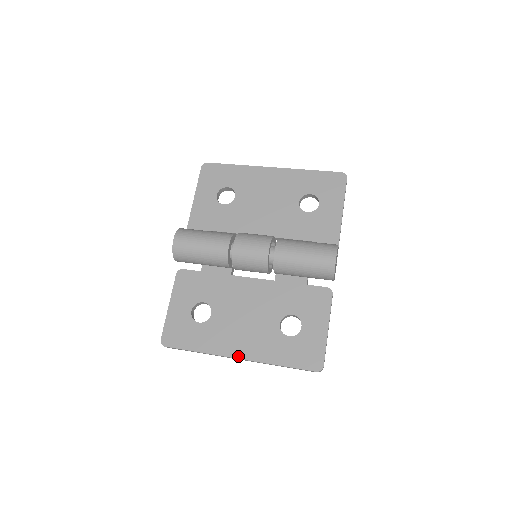
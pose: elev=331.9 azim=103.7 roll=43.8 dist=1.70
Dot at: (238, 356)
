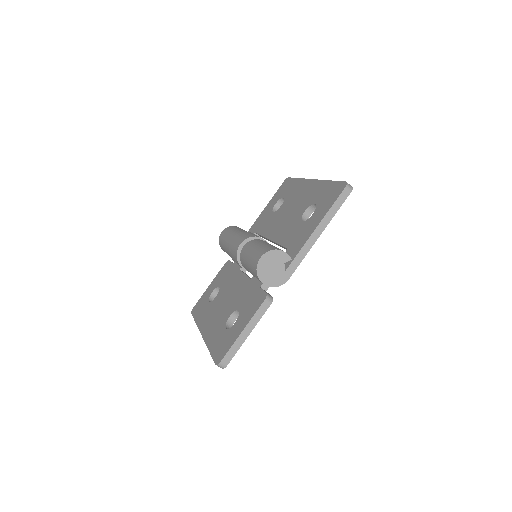
Dot at: (203, 333)
